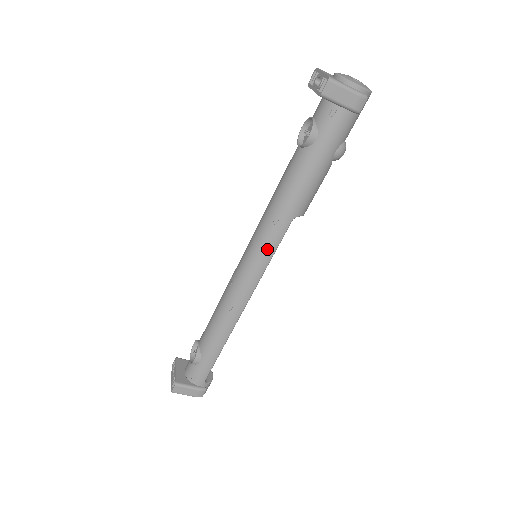
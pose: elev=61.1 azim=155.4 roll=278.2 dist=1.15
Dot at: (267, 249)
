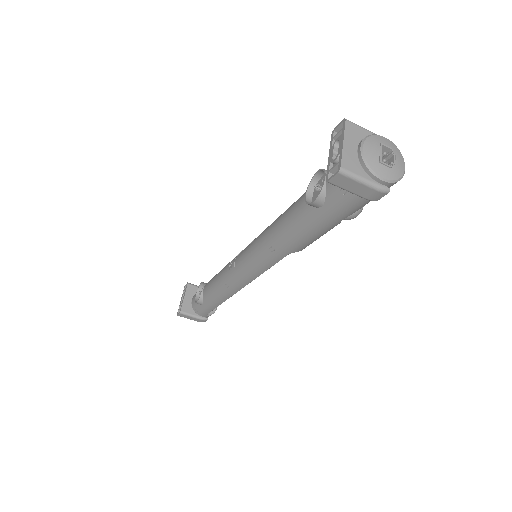
Dot at: (262, 265)
